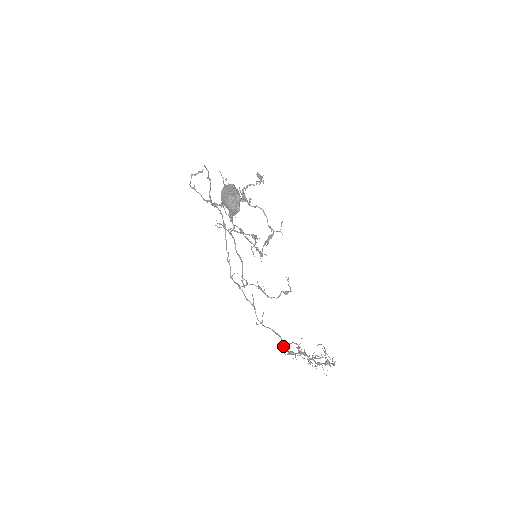
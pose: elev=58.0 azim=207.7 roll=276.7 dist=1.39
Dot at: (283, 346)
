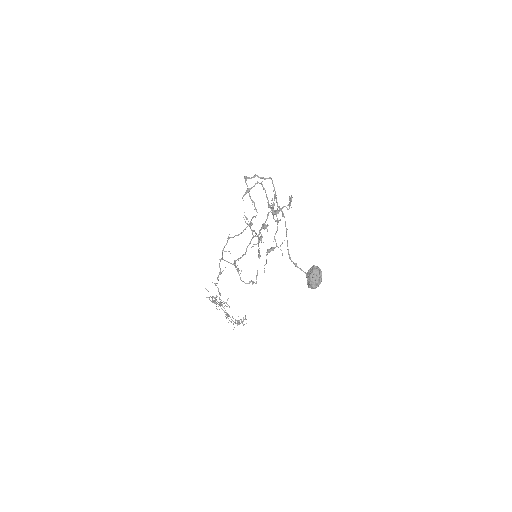
Dot at: occluded
